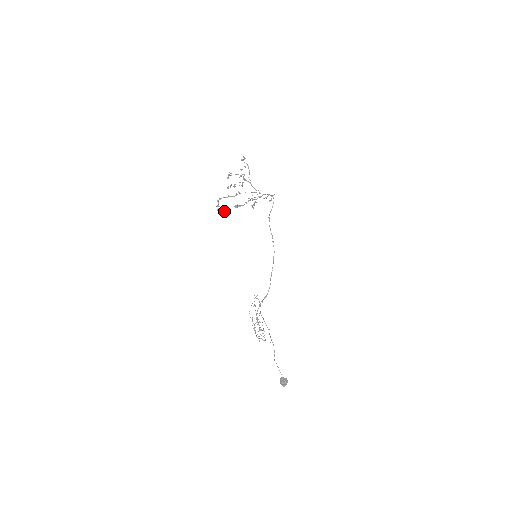
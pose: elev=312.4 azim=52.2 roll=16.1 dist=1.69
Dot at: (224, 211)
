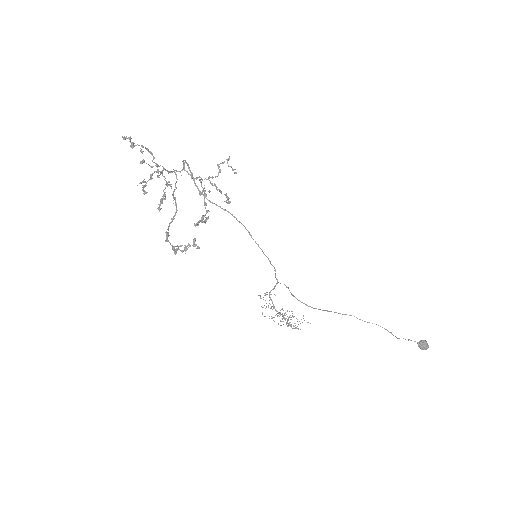
Dot at: (189, 246)
